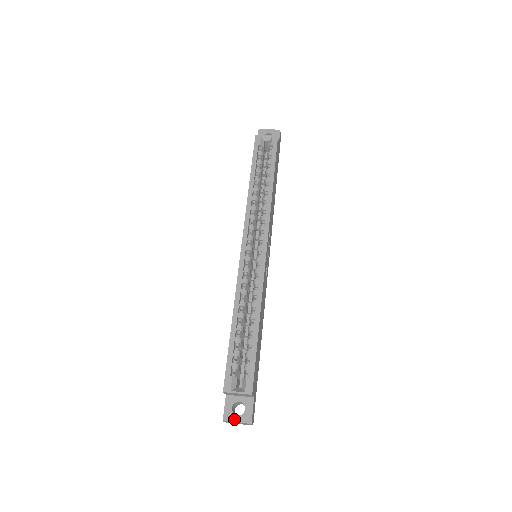
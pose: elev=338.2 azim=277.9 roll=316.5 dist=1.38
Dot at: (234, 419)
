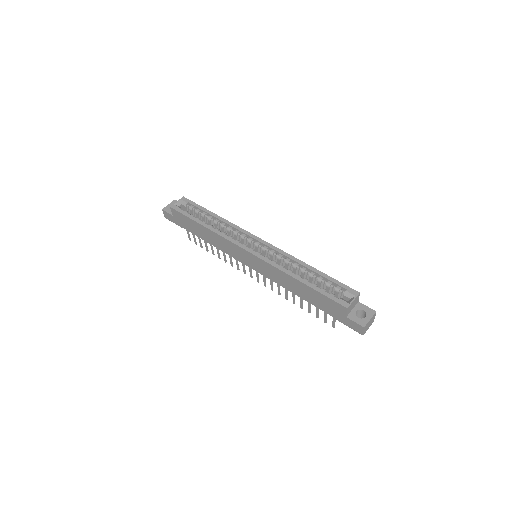
Dot at: (367, 320)
